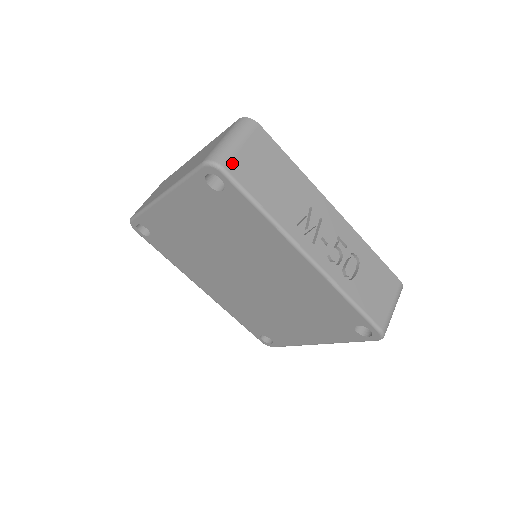
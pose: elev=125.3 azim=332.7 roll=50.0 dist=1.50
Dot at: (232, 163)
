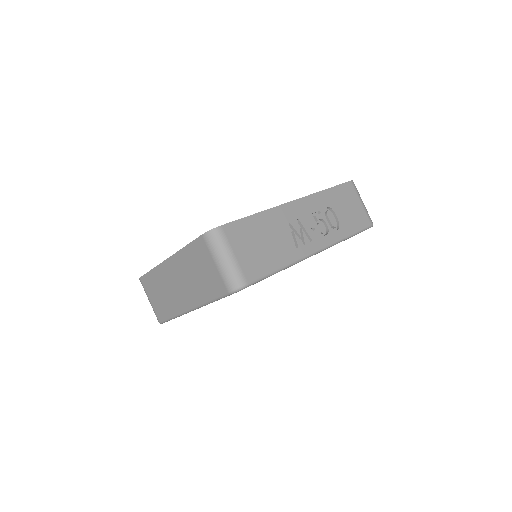
Dot at: (245, 274)
